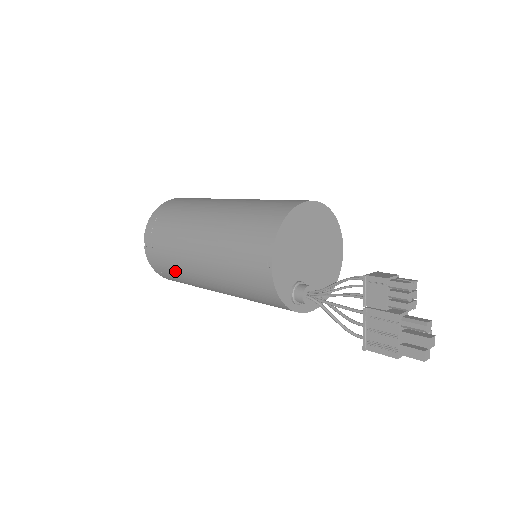
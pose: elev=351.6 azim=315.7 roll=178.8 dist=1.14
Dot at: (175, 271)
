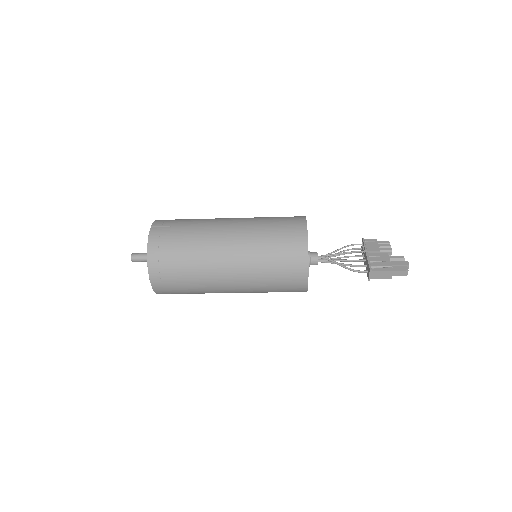
Dot at: (187, 244)
